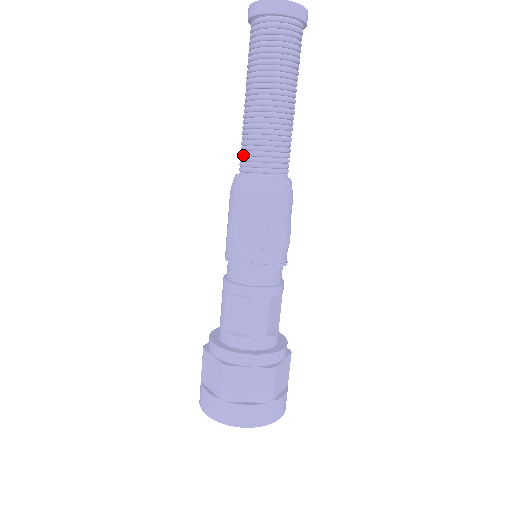
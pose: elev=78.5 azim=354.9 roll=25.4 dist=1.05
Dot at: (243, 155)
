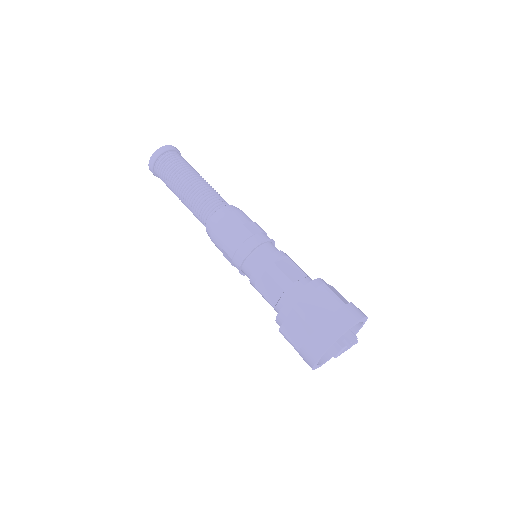
Dot at: (210, 203)
